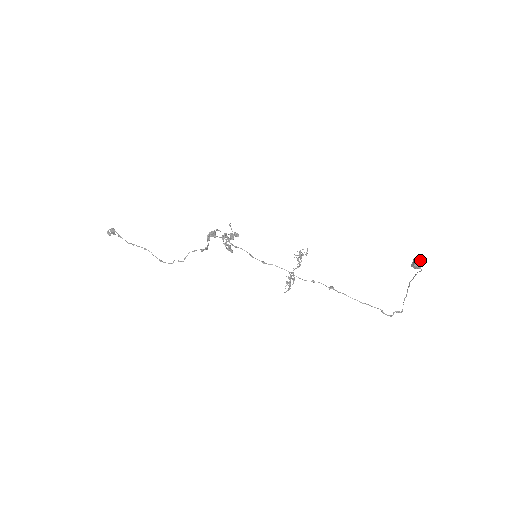
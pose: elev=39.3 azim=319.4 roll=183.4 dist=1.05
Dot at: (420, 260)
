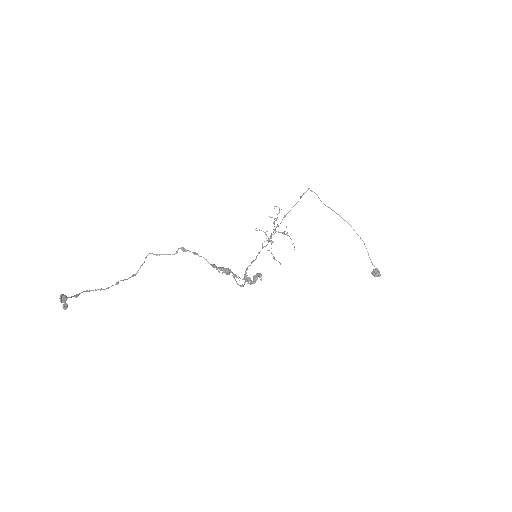
Dot at: occluded
